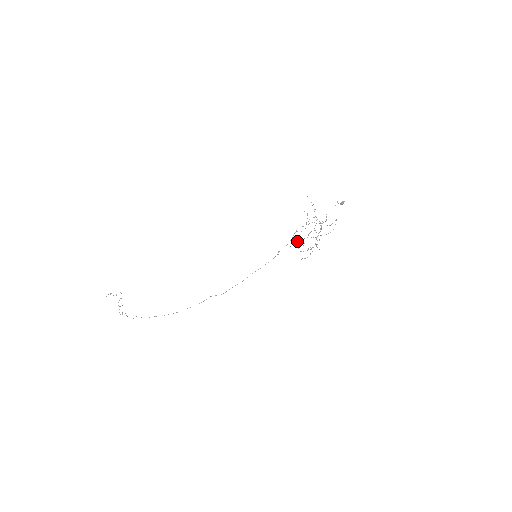
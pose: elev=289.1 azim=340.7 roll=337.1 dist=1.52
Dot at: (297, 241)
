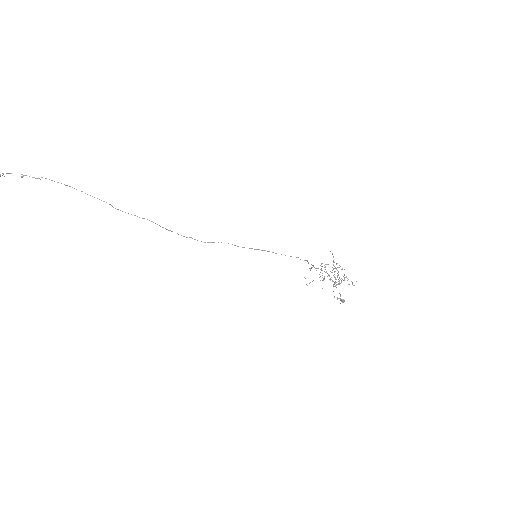
Dot at: (321, 263)
